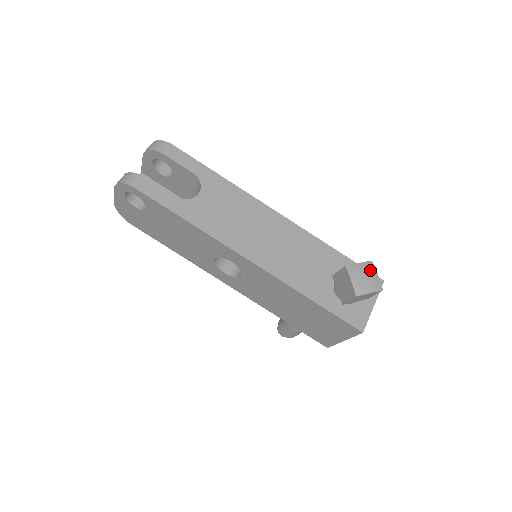
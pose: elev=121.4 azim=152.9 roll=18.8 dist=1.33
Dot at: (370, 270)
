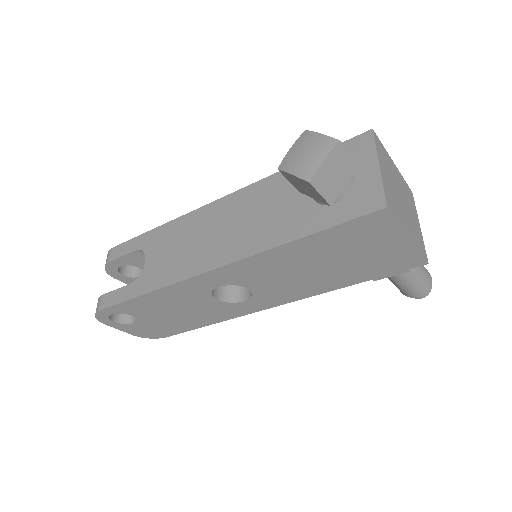
Dot at: (307, 140)
